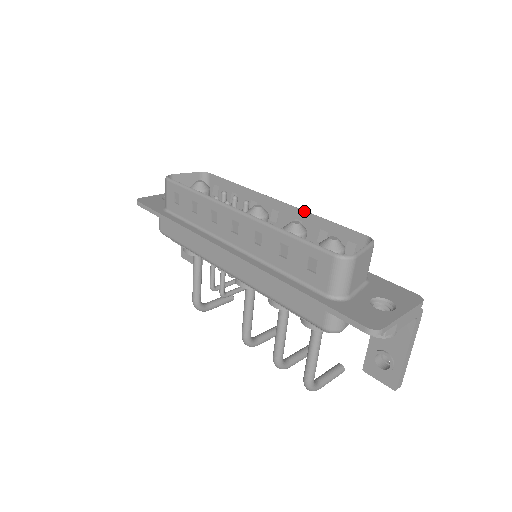
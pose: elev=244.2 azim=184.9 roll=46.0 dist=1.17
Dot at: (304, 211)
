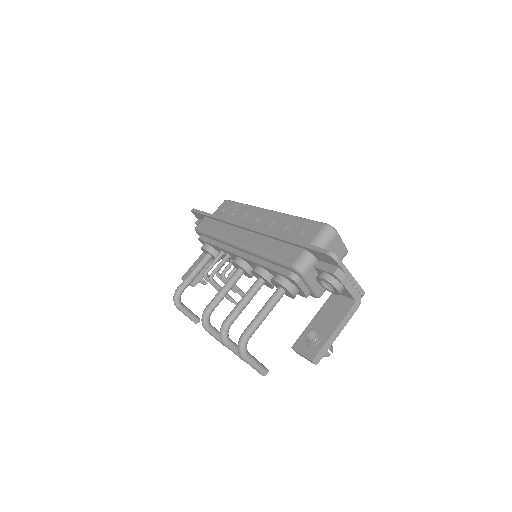
Dot at: occluded
